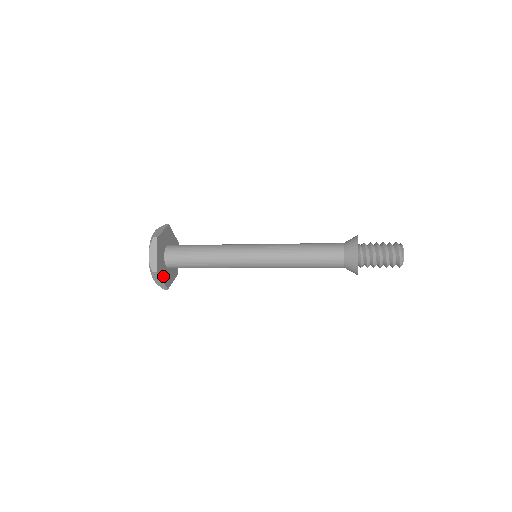
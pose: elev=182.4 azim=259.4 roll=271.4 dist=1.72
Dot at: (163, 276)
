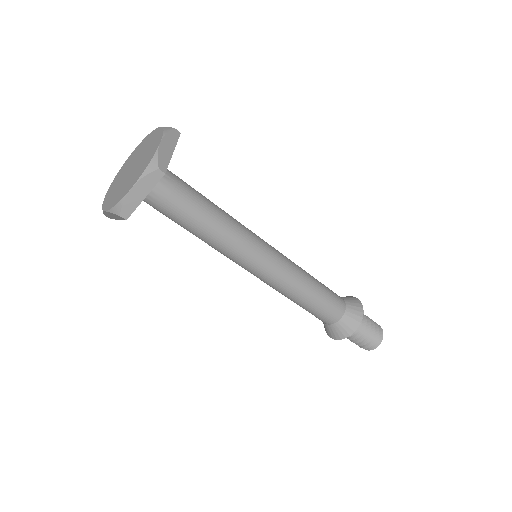
Dot at: occluded
